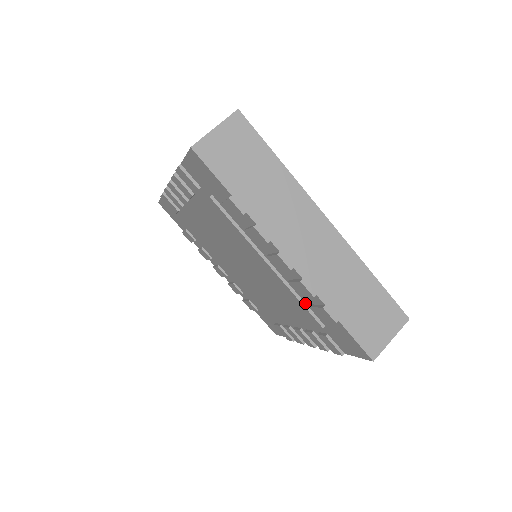
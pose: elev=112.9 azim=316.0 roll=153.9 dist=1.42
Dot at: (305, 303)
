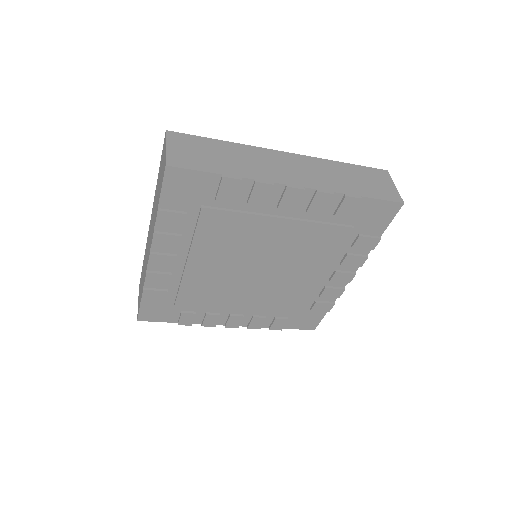
Dot at: (327, 222)
